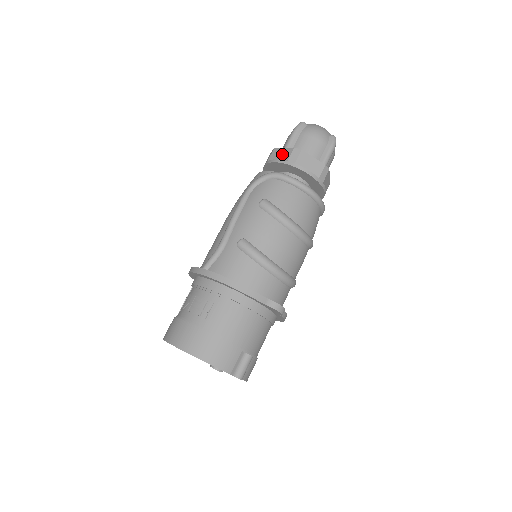
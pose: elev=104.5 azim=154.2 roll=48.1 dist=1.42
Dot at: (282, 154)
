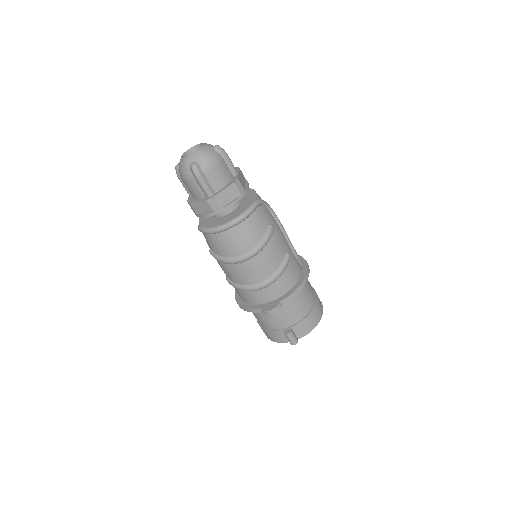
Dot at: occluded
